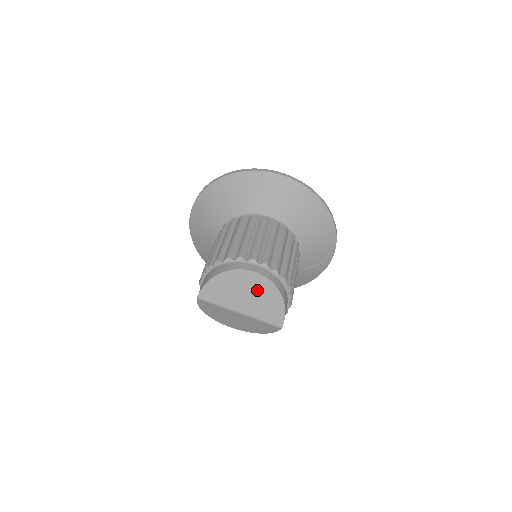
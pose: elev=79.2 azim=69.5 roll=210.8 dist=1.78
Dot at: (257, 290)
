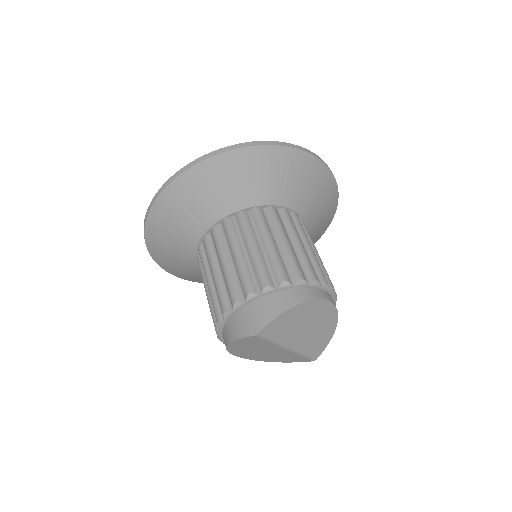
Dot at: (320, 322)
